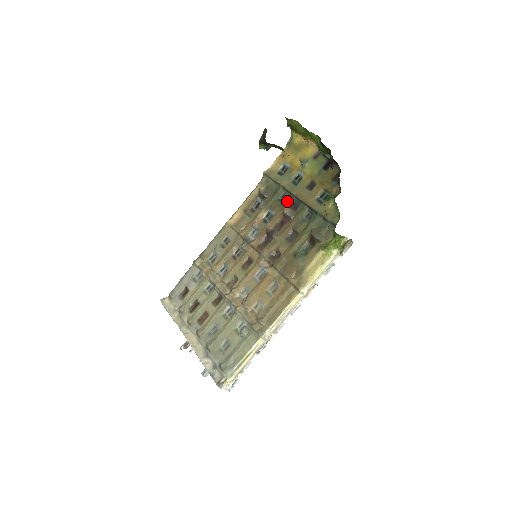
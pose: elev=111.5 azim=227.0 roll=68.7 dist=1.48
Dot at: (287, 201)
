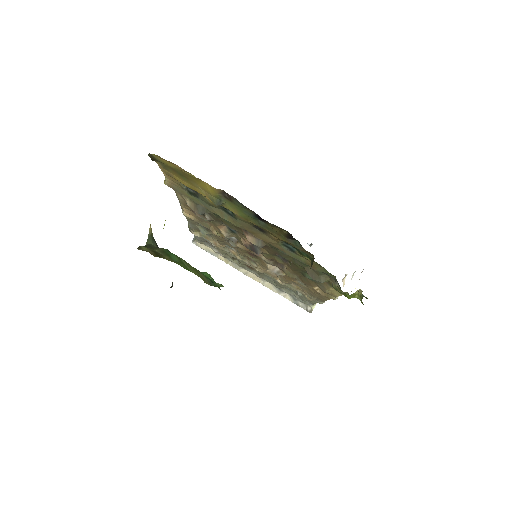
Dot at: occluded
